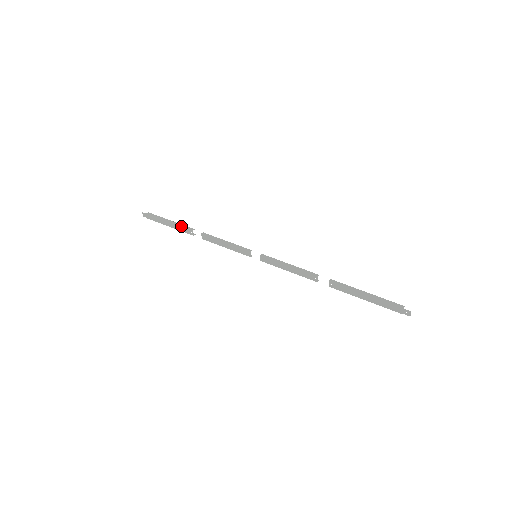
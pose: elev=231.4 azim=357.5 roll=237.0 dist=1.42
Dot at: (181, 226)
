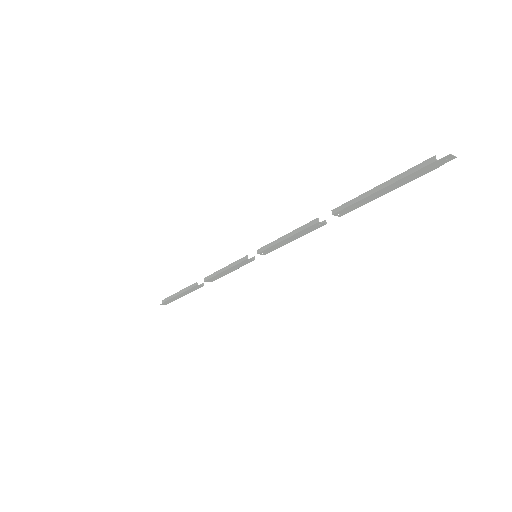
Dot at: (188, 290)
